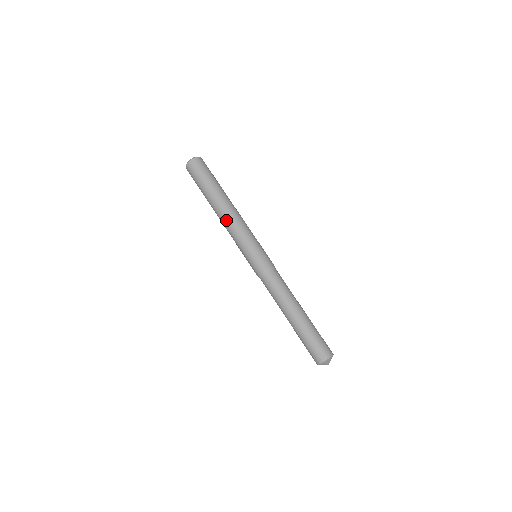
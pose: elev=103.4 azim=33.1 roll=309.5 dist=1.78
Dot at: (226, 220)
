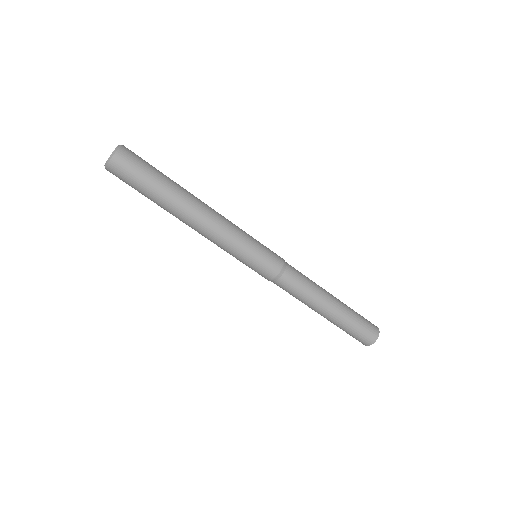
Dot at: (204, 227)
